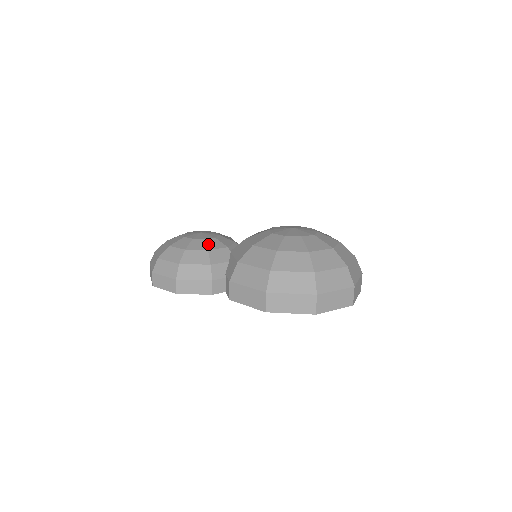
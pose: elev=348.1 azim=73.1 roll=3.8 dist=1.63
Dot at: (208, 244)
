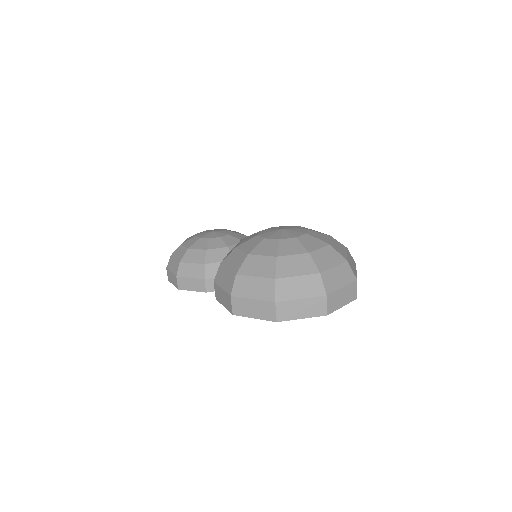
Dot at: (209, 244)
